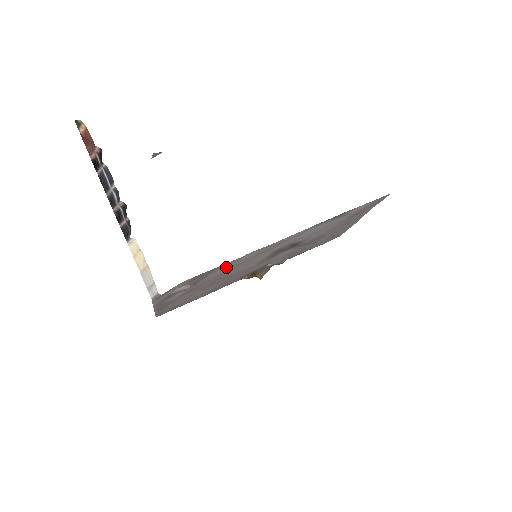
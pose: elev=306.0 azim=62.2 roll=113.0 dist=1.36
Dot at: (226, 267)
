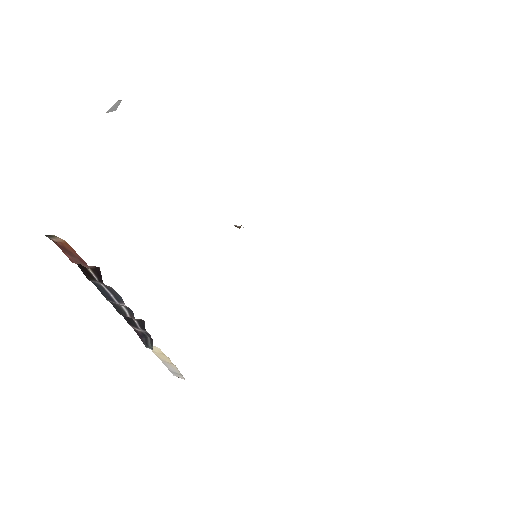
Dot at: occluded
